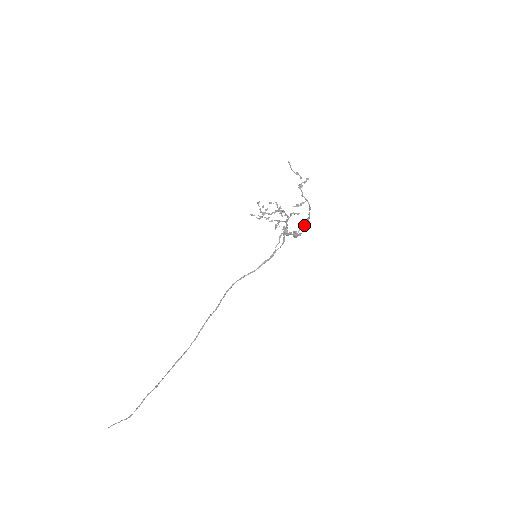
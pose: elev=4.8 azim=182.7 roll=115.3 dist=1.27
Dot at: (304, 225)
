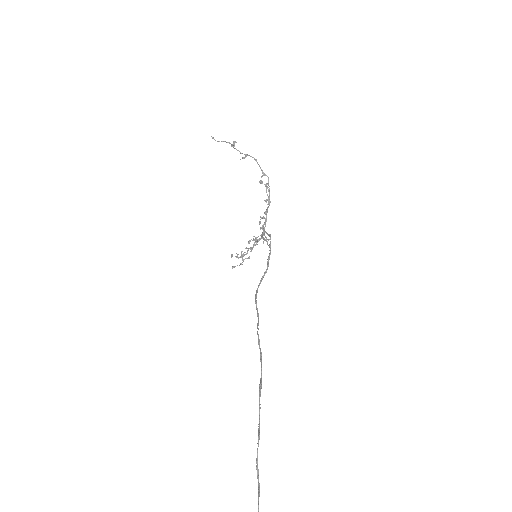
Dot at: occluded
